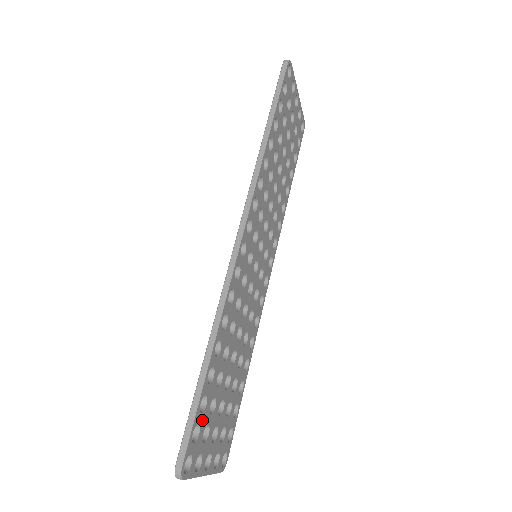
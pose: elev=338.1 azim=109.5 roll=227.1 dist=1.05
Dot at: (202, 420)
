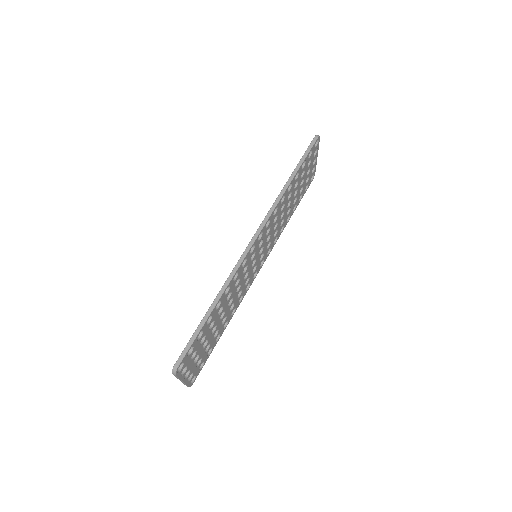
Dot at: (196, 345)
